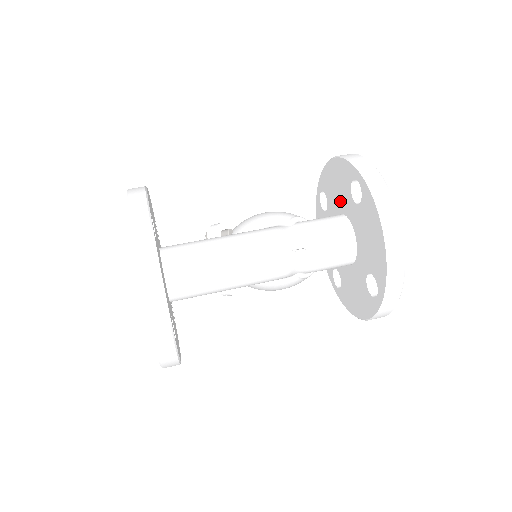
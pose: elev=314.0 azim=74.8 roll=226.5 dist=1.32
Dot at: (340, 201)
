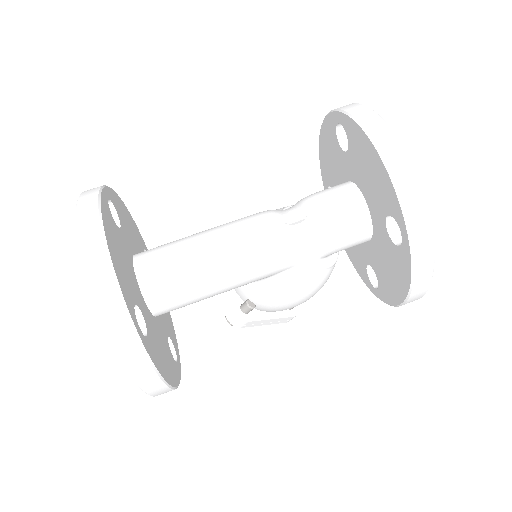
Dot at: (339, 172)
